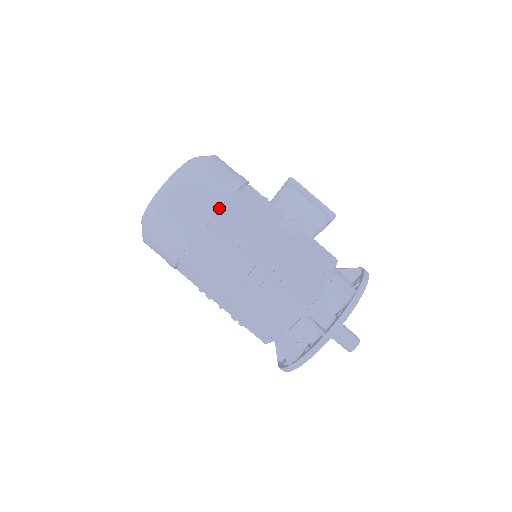
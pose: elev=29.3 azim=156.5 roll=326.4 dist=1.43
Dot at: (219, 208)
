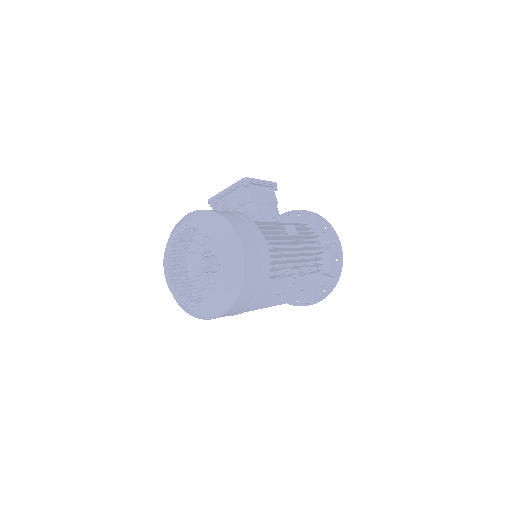
Dot at: occluded
